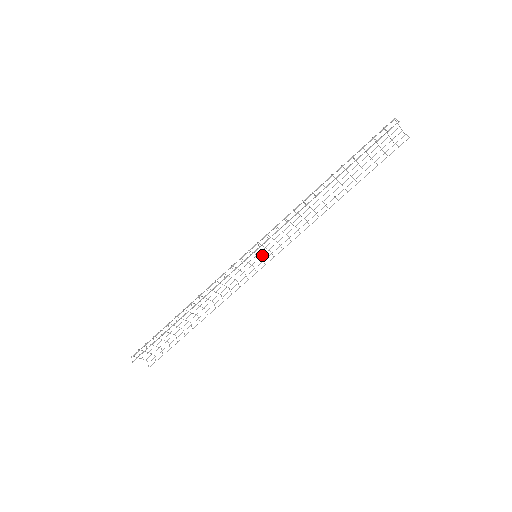
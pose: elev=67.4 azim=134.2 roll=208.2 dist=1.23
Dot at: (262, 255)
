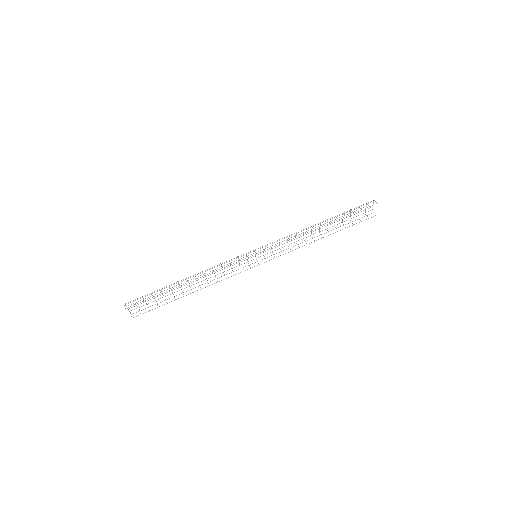
Dot at: (258, 257)
